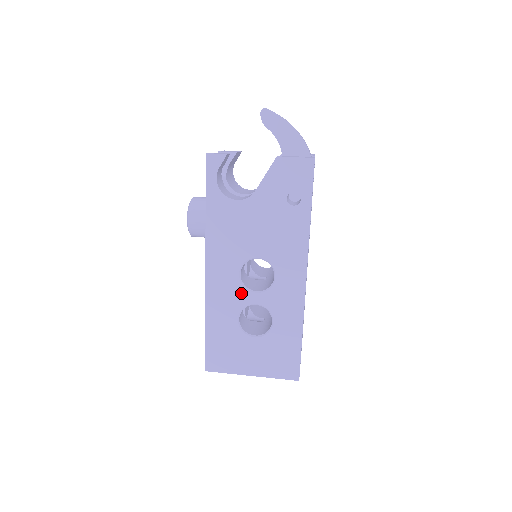
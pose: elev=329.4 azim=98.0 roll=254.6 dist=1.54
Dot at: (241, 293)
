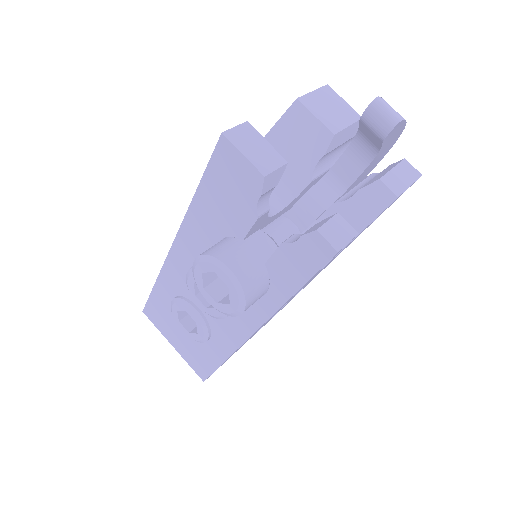
Dot at: occluded
